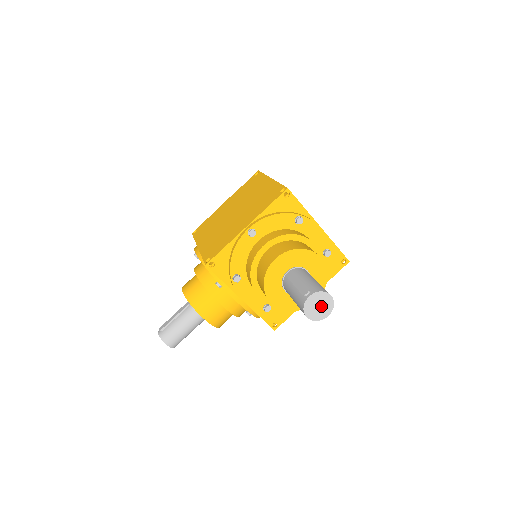
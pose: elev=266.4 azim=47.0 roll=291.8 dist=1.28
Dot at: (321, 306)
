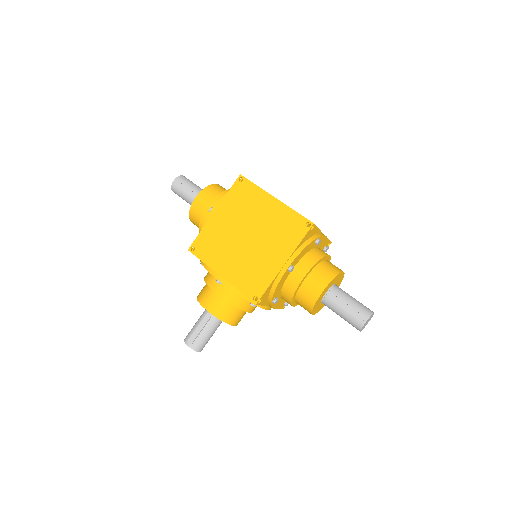
Dot at: (368, 321)
